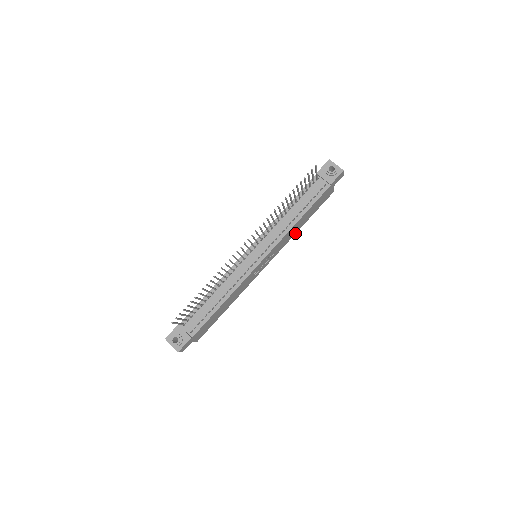
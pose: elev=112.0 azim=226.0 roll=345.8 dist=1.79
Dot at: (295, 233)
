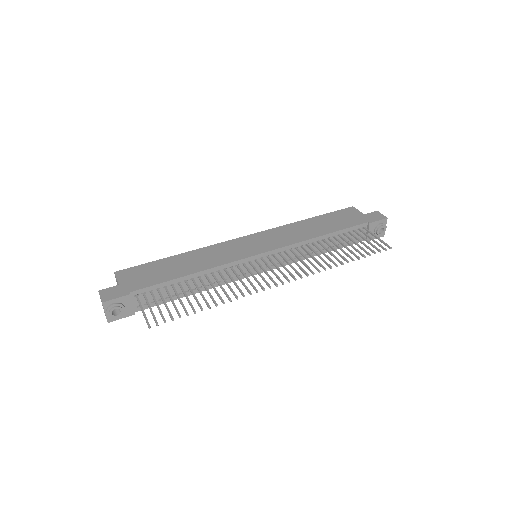
Dot at: occluded
